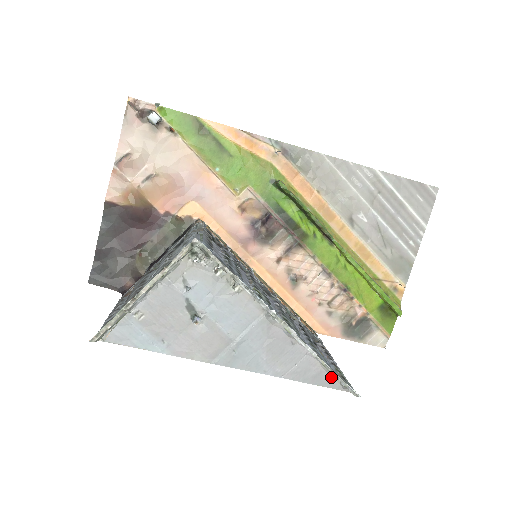
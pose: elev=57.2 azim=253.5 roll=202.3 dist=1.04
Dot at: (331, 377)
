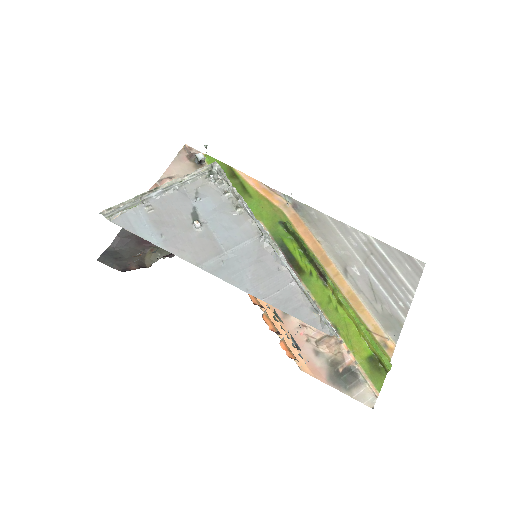
Dot at: (312, 313)
